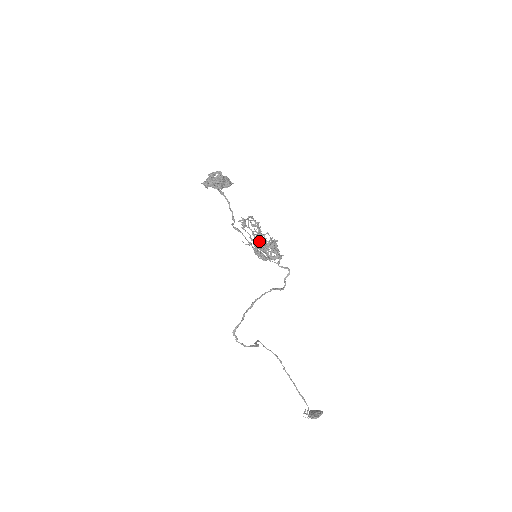
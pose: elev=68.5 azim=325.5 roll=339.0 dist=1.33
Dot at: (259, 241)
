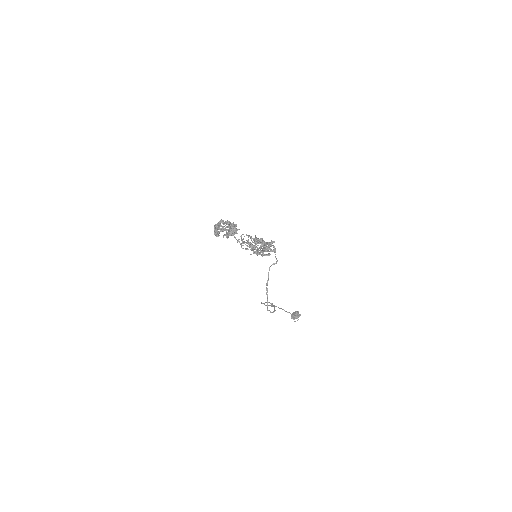
Dot at: occluded
